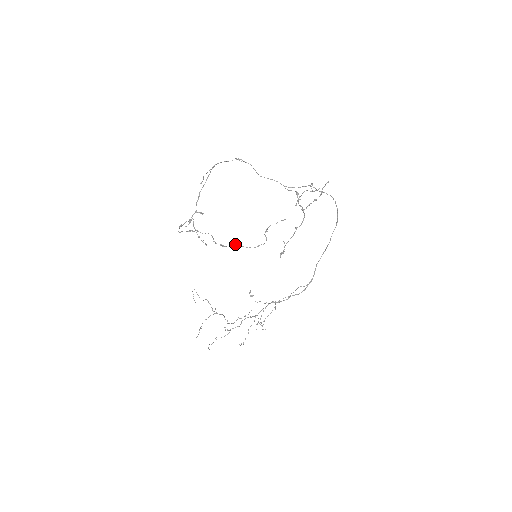
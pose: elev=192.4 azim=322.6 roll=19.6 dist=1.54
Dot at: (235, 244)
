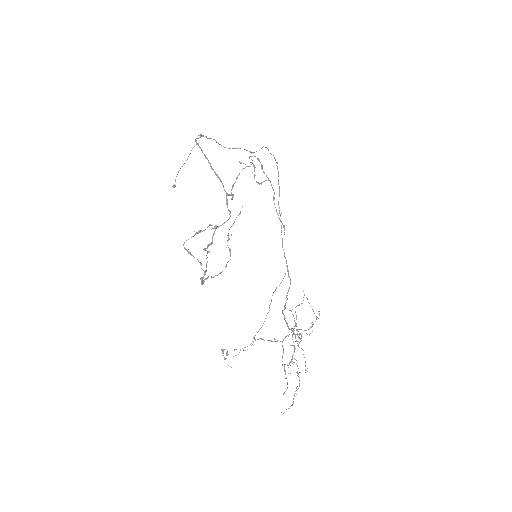
Dot at: (205, 278)
